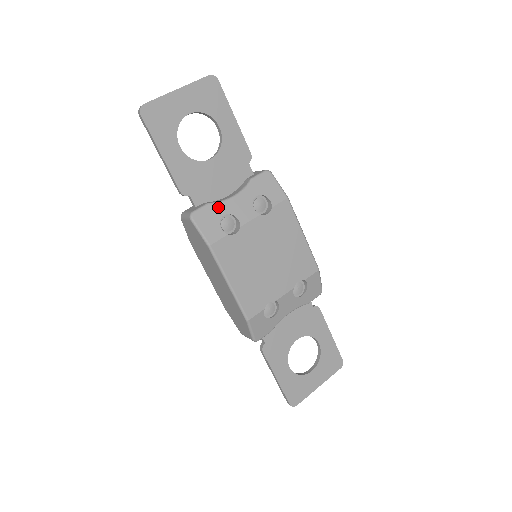
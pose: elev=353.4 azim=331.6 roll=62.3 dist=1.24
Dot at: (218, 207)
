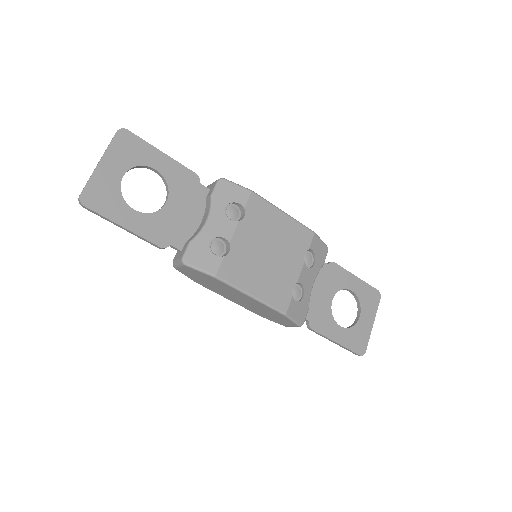
Dot at: (200, 239)
